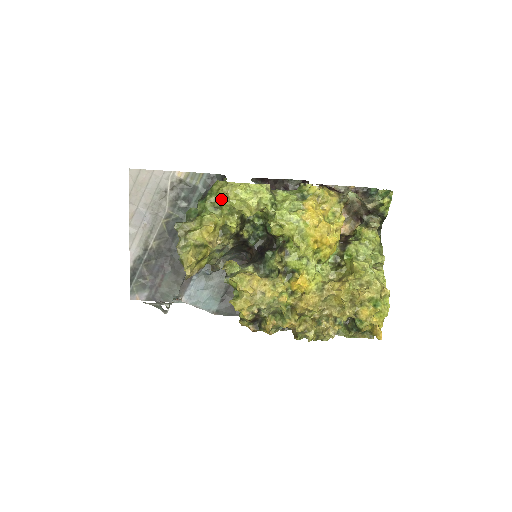
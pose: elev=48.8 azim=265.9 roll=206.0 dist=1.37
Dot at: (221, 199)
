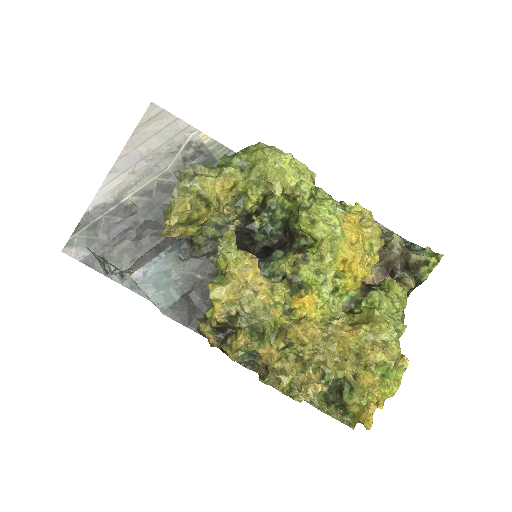
Dot at: (255, 161)
